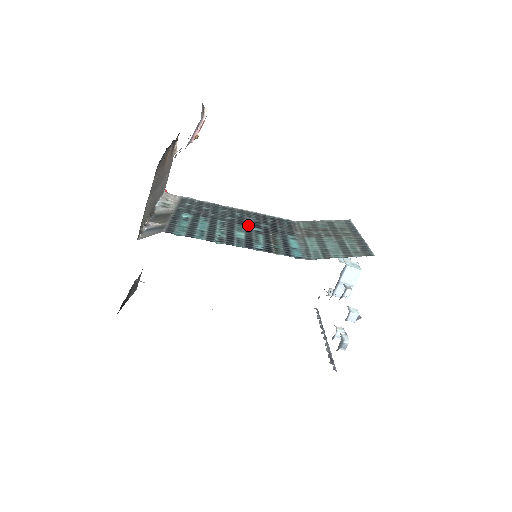
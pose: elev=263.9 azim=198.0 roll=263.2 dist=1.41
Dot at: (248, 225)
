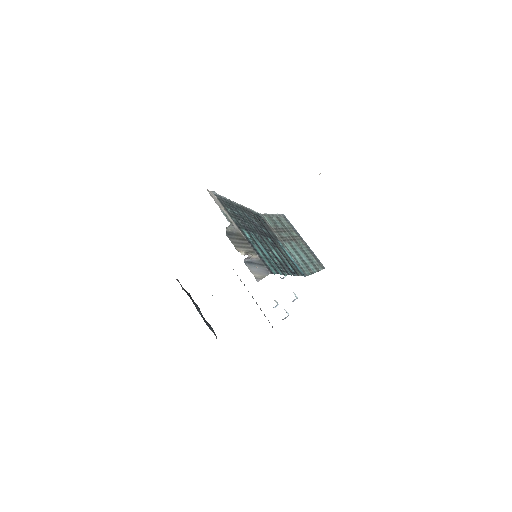
Dot at: (264, 235)
